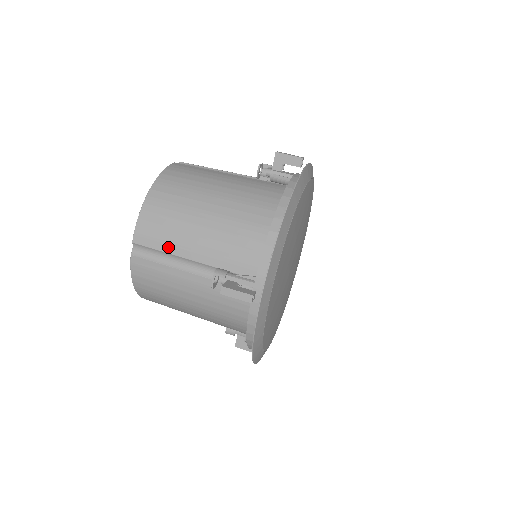
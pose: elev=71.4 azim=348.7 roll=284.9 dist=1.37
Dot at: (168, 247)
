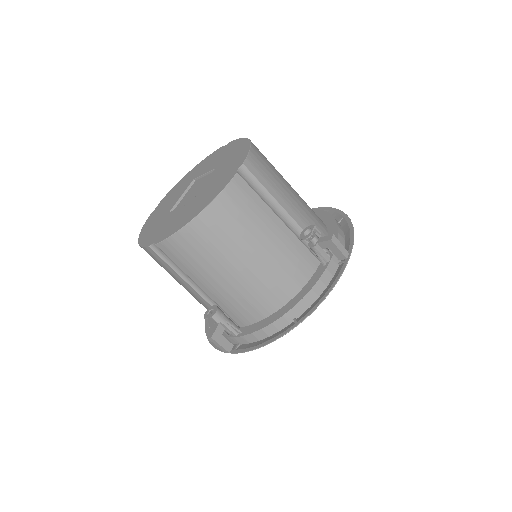
Dot at: (186, 269)
